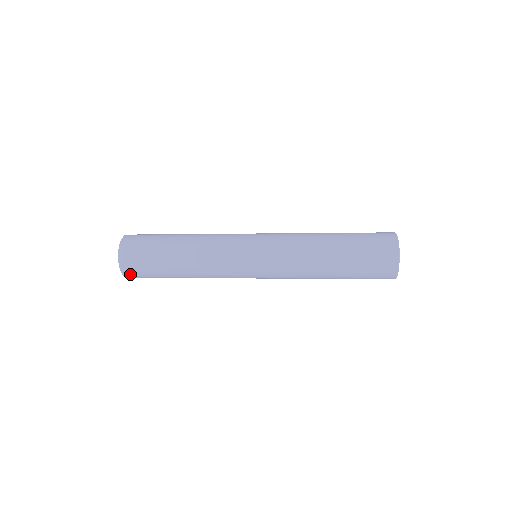
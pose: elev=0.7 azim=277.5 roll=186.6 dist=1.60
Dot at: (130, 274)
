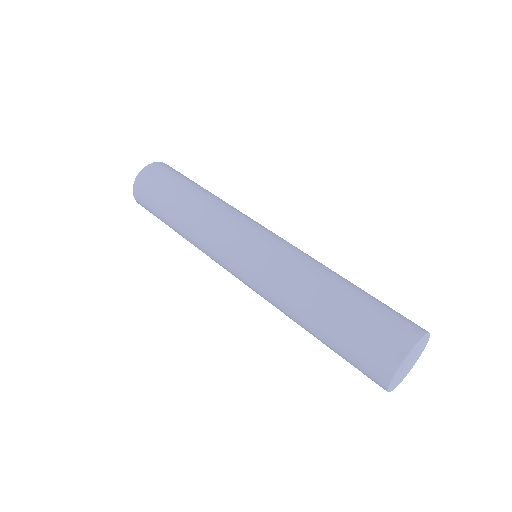
Dot at: occluded
